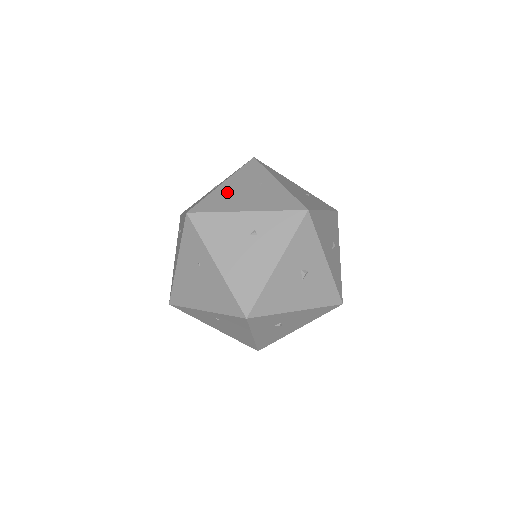
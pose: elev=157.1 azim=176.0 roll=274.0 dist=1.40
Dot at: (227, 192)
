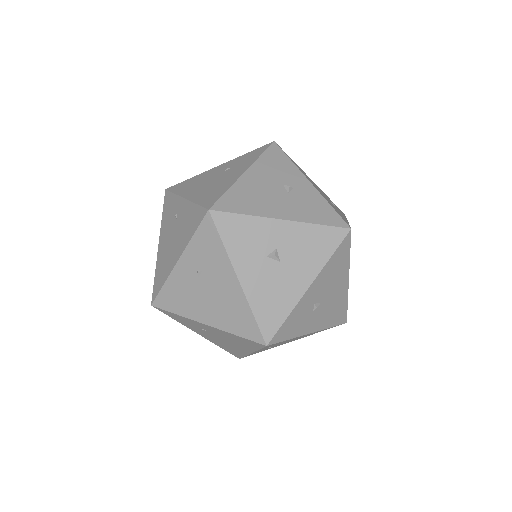
Dot at: (163, 253)
